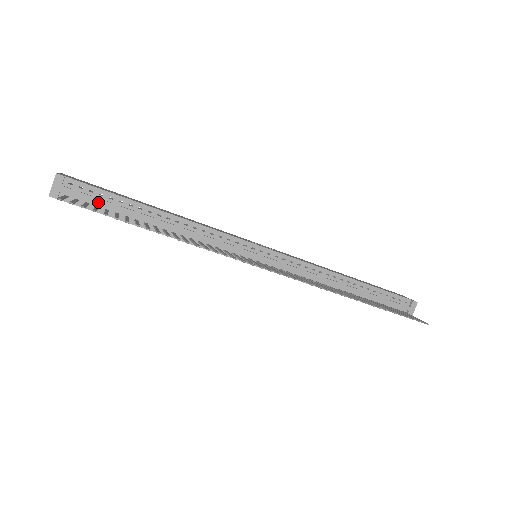
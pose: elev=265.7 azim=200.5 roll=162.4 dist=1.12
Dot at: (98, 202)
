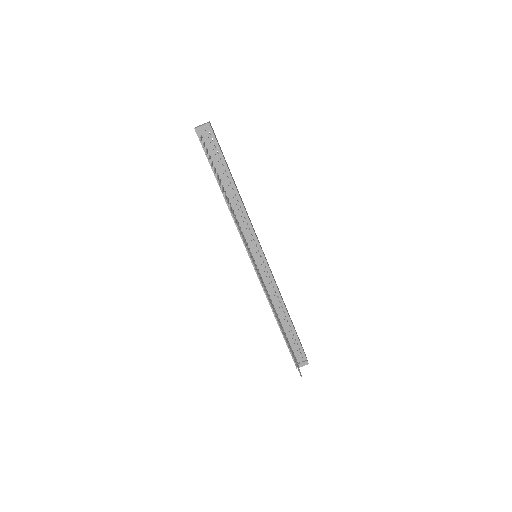
Dot at: (213, 154)
